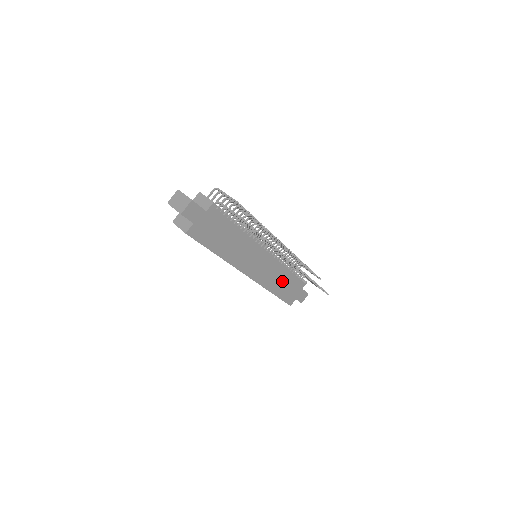
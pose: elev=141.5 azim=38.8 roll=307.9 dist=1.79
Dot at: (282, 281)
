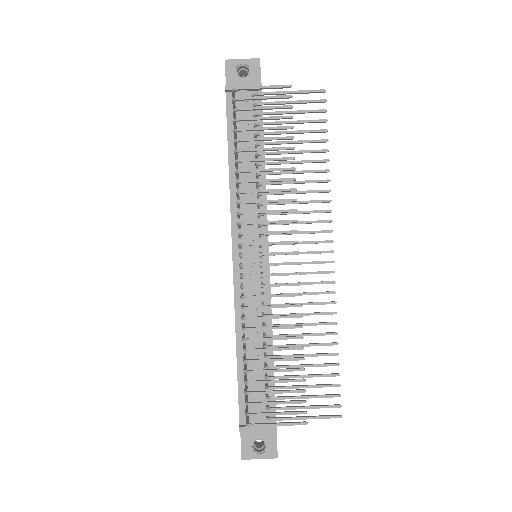
Dot at: occluded
